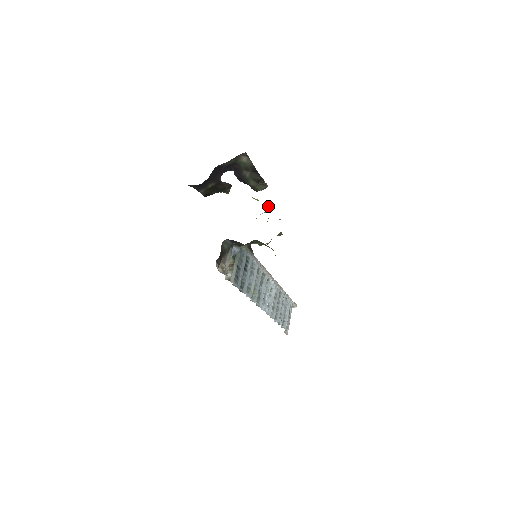
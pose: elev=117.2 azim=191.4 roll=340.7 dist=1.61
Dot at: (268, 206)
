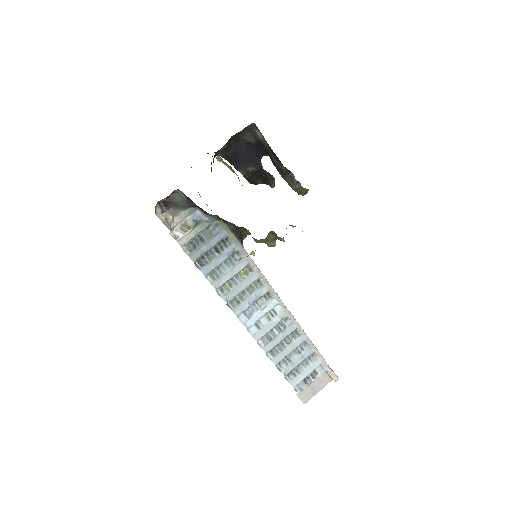
Dot at: occluded
